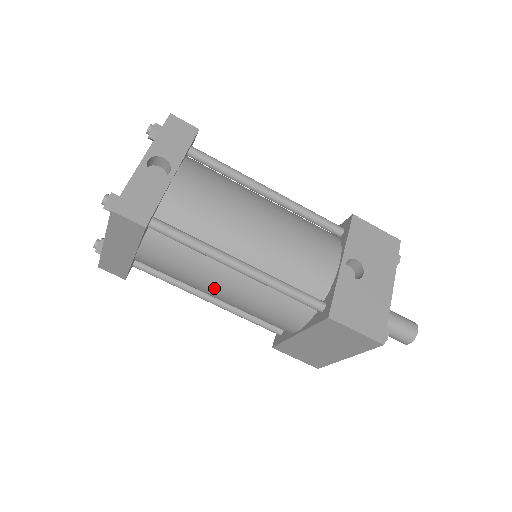
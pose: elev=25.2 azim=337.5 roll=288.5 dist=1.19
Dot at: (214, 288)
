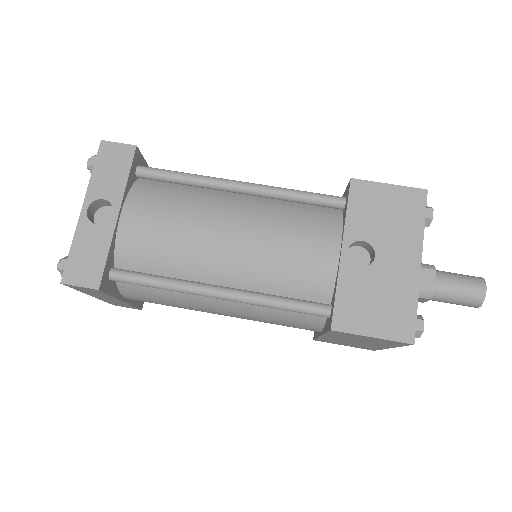
Dot at: (211, 312)
